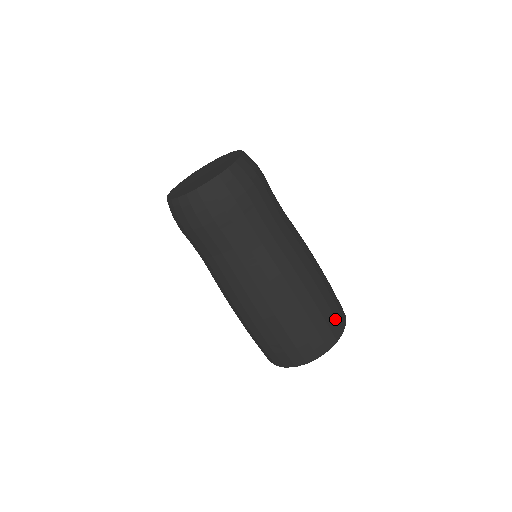
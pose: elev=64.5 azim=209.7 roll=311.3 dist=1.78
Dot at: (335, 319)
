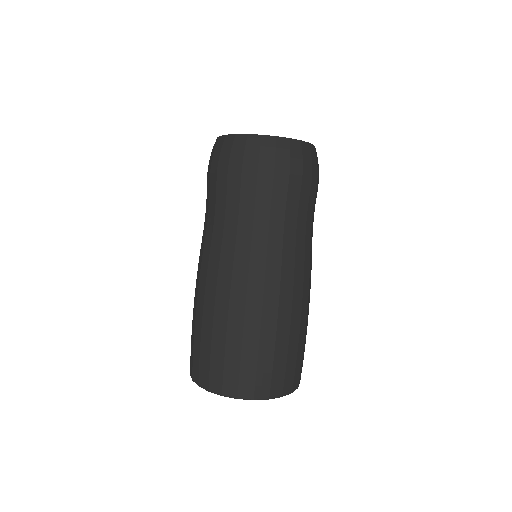
Dot at: (294, 370)
